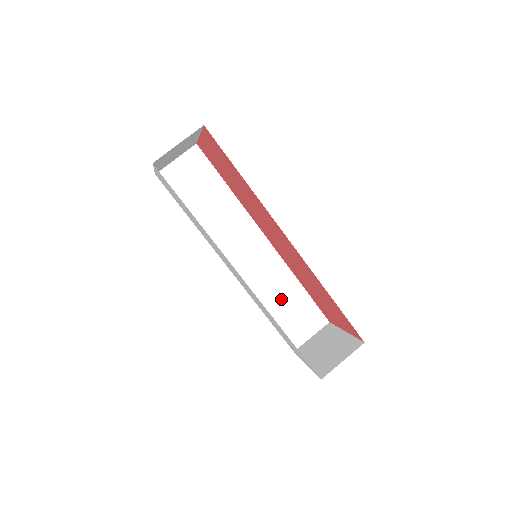
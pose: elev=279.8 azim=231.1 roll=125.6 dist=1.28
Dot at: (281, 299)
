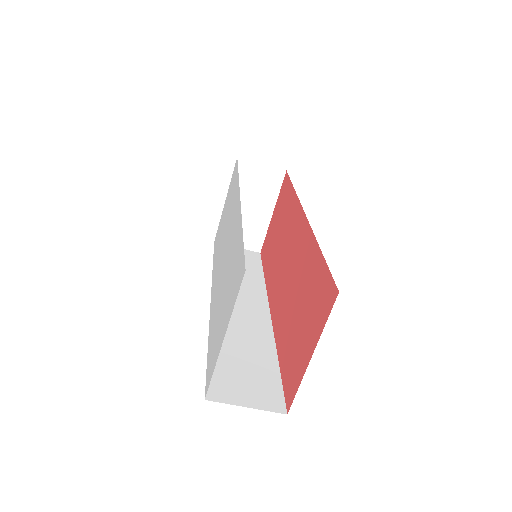
Dot at: occluded
